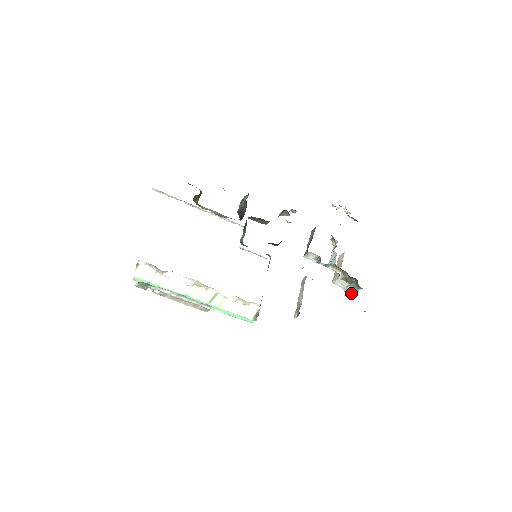
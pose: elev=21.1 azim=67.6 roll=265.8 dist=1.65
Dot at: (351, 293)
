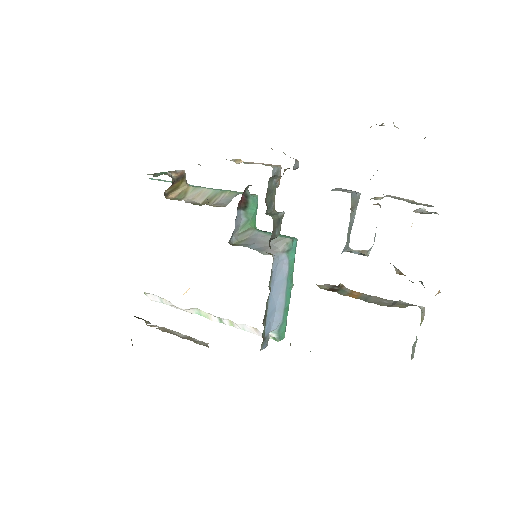
Dot at: occluded
